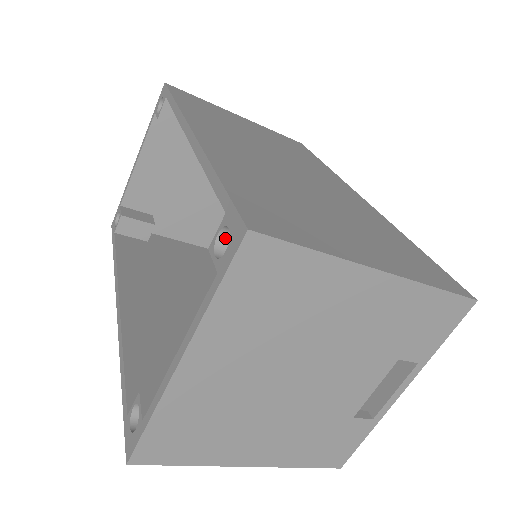
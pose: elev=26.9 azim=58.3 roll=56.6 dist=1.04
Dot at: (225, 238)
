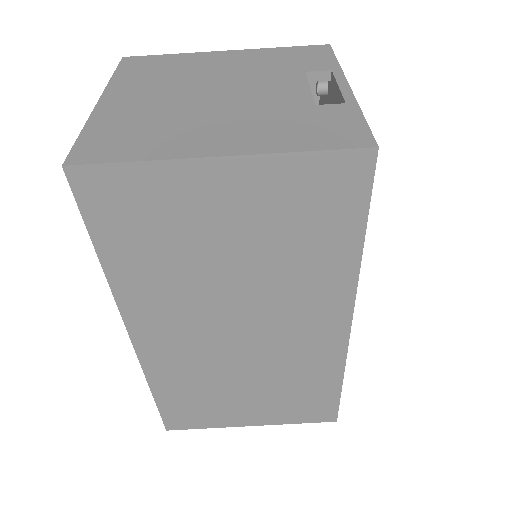
Dot at: occluded
